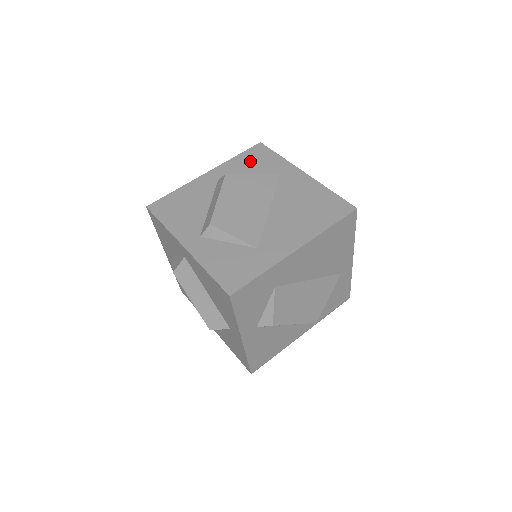
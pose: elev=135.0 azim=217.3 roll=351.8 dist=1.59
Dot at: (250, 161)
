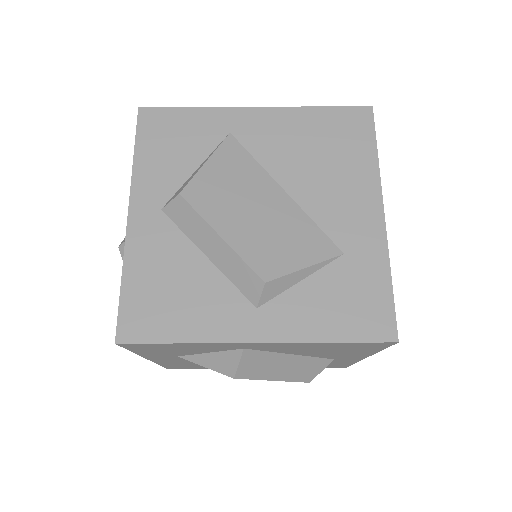
Dot at: (165, 146)
